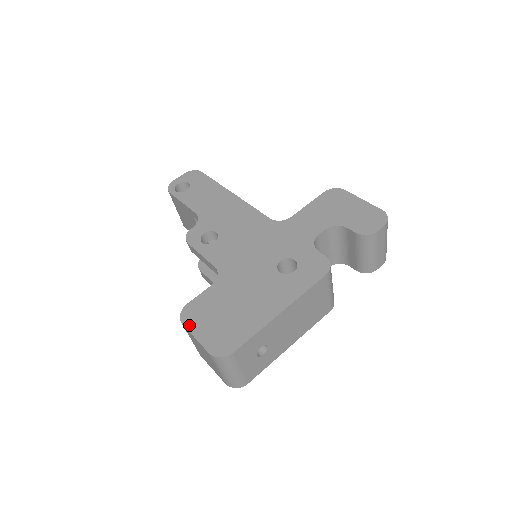
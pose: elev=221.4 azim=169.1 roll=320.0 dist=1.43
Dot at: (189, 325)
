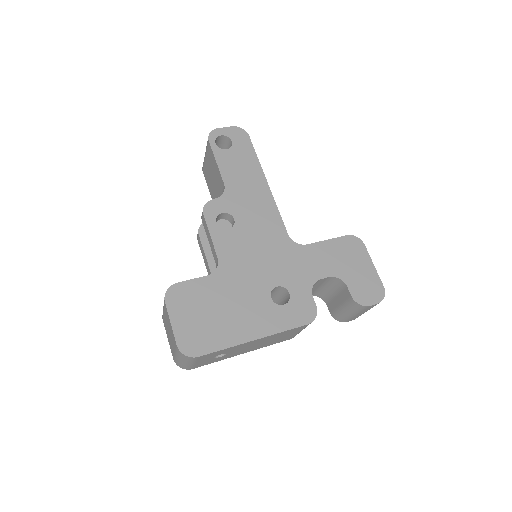
Dot at: (171, 307)
